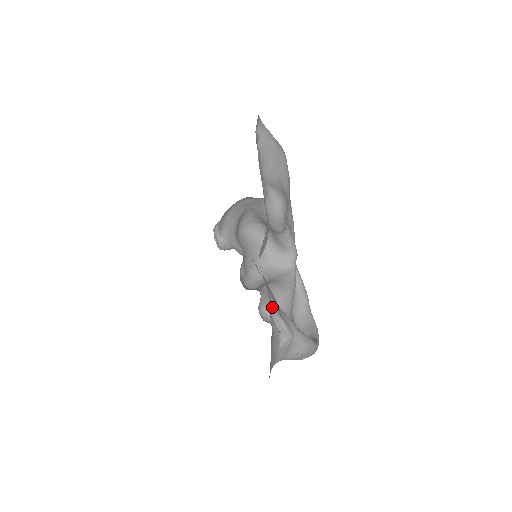
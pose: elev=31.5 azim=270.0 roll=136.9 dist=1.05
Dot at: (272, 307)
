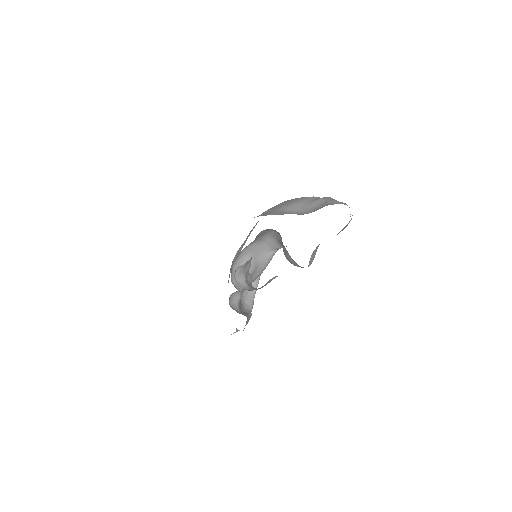
Dot at: occluded
